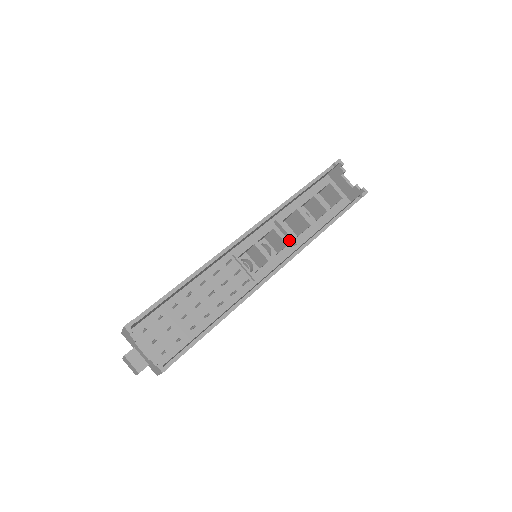
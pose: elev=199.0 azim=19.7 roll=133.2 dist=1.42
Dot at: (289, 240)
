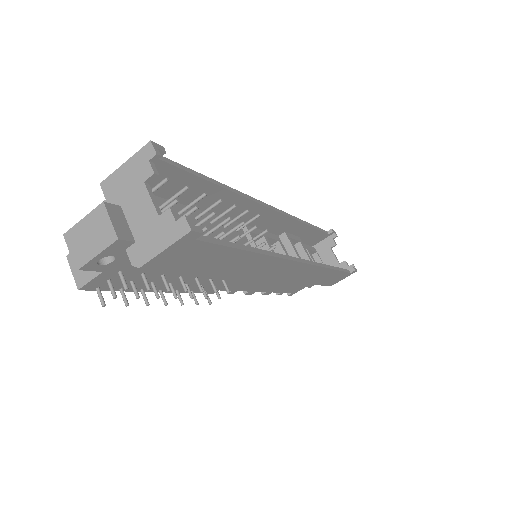
Dot at: occluded
